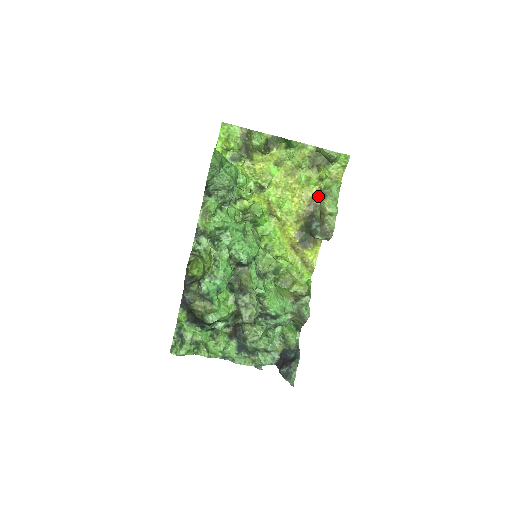
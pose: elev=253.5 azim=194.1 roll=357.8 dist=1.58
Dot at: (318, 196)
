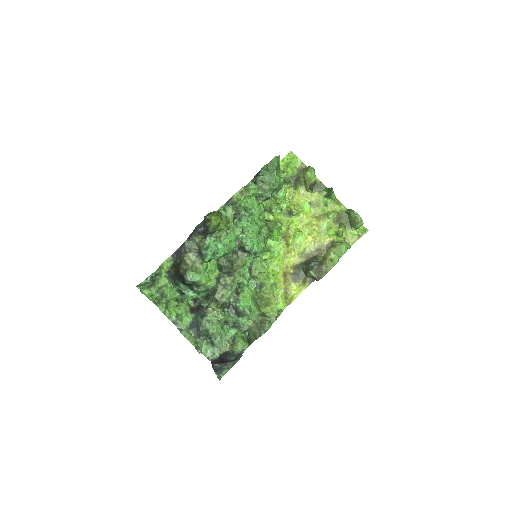
Dot at: (328, 246)
